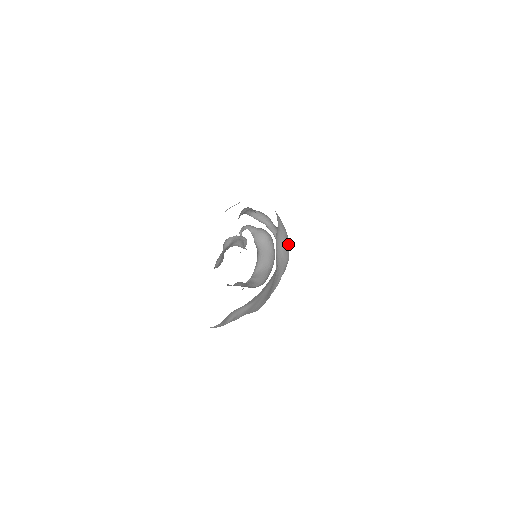
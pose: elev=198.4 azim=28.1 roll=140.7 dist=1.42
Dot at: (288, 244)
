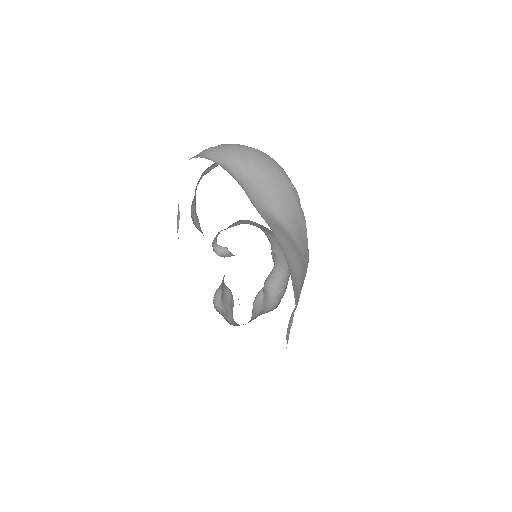
Dot at: (274, 173)
